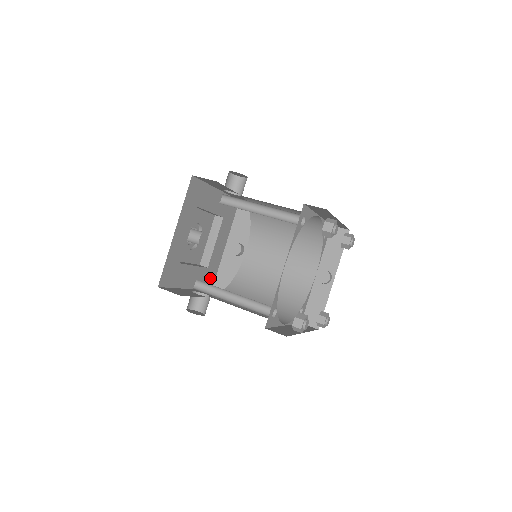
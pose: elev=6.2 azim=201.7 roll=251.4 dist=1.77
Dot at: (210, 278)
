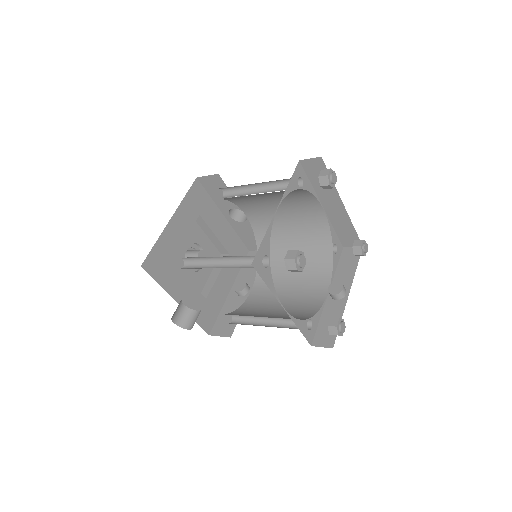
Dot at: (208, 316)
